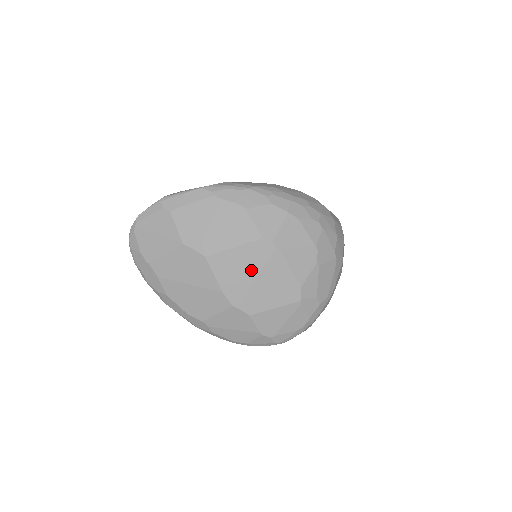
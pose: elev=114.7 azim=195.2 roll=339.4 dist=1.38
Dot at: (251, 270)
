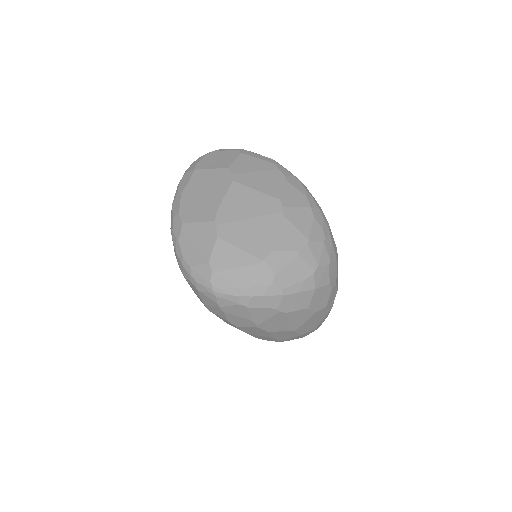
Dot at: (252, 211)
